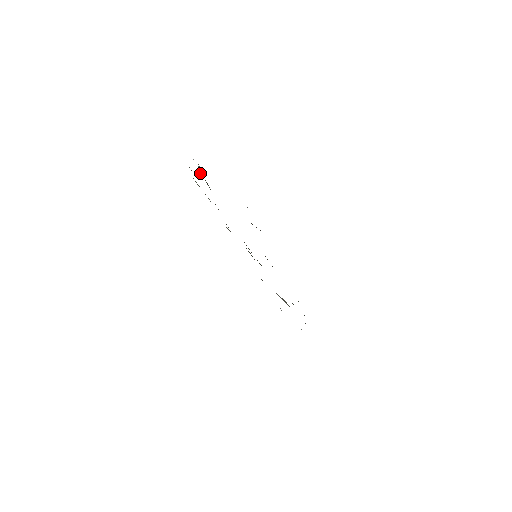
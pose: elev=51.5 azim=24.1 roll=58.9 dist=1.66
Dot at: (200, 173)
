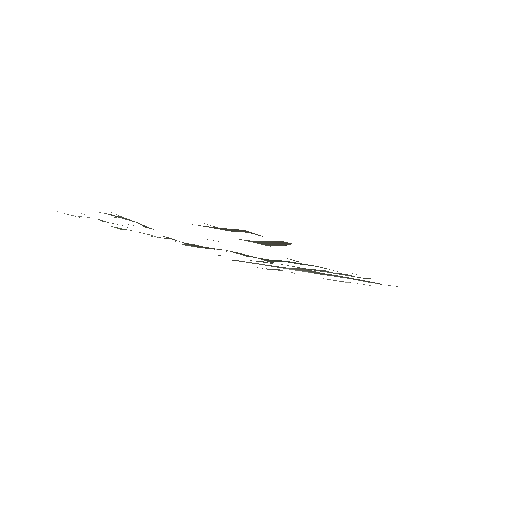
Dot at: occluded
